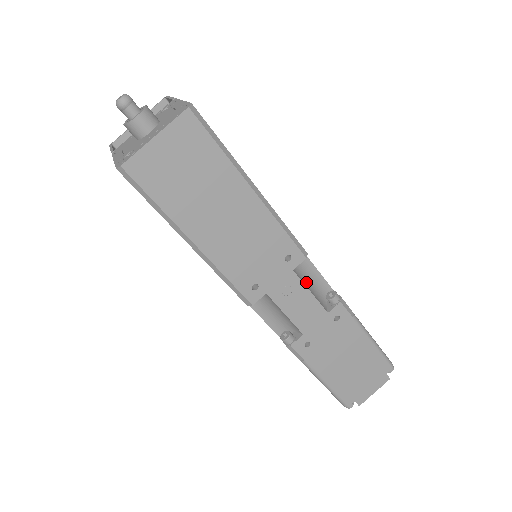
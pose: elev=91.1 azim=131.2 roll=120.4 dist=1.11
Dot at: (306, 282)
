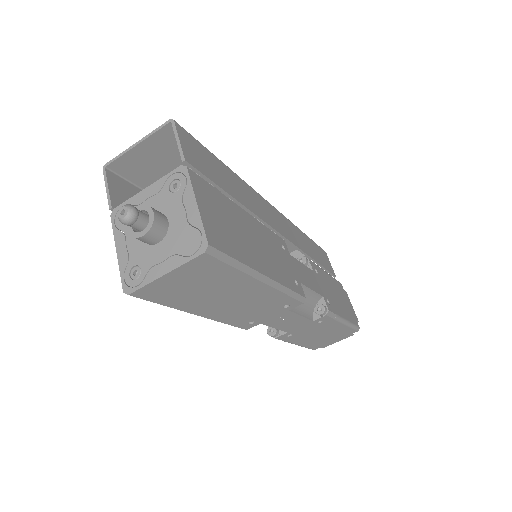
Dot at: (299, 306)
